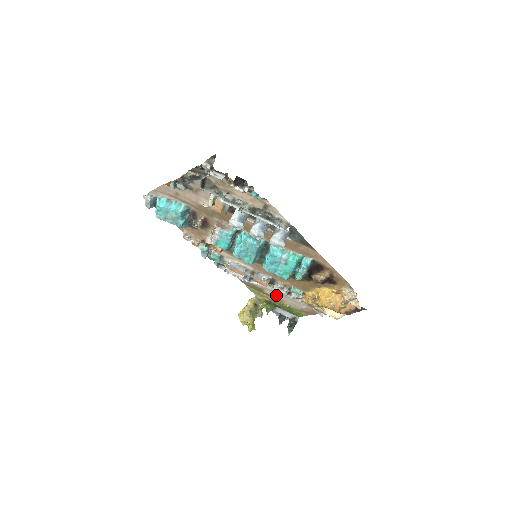
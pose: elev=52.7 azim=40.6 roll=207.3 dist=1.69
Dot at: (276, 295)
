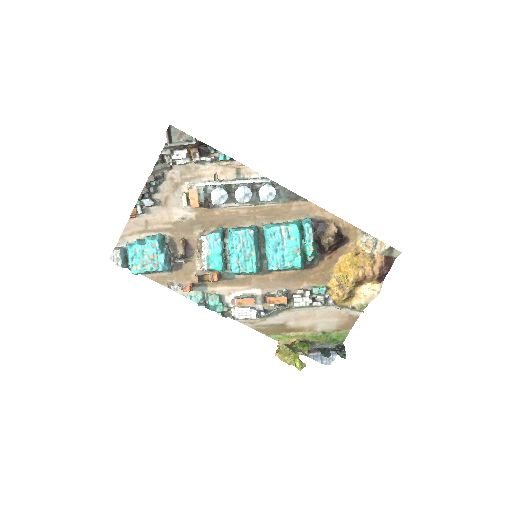
Dot at: (303, 322)
